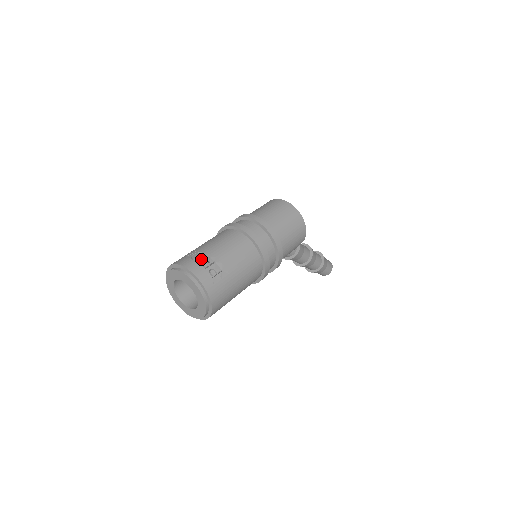
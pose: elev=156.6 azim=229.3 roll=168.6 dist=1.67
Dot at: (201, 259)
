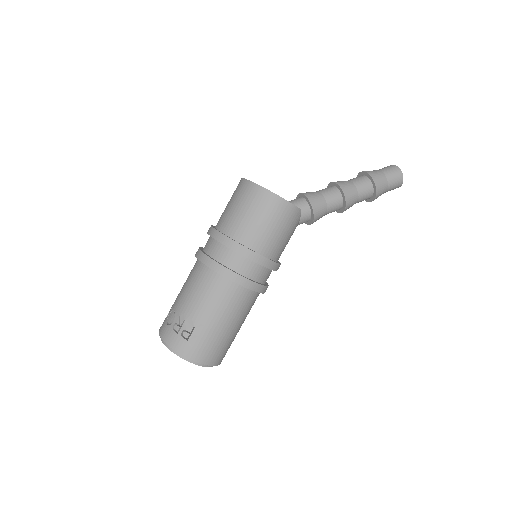
Dot at: (173, 321)
